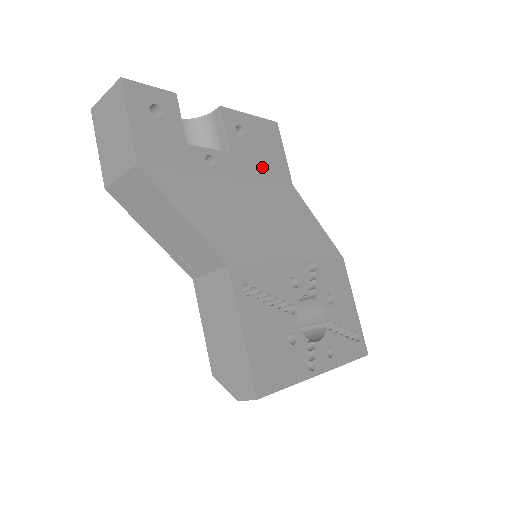
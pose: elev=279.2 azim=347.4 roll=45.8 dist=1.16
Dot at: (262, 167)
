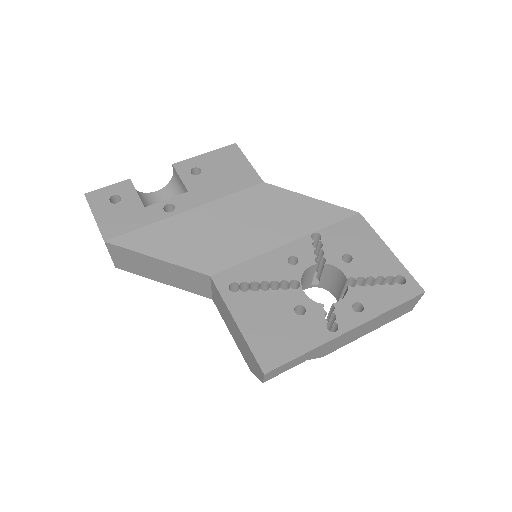
Dot at: (224, 186)
